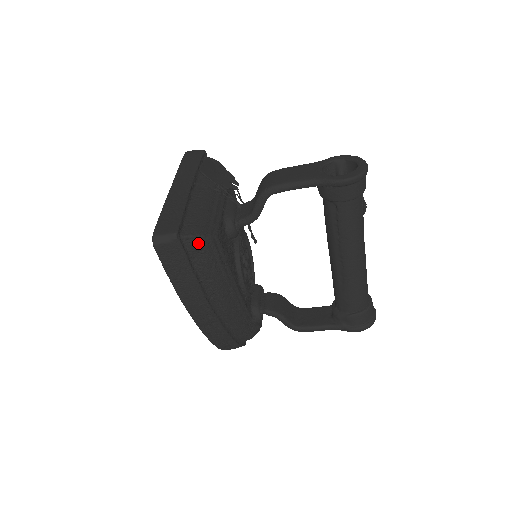
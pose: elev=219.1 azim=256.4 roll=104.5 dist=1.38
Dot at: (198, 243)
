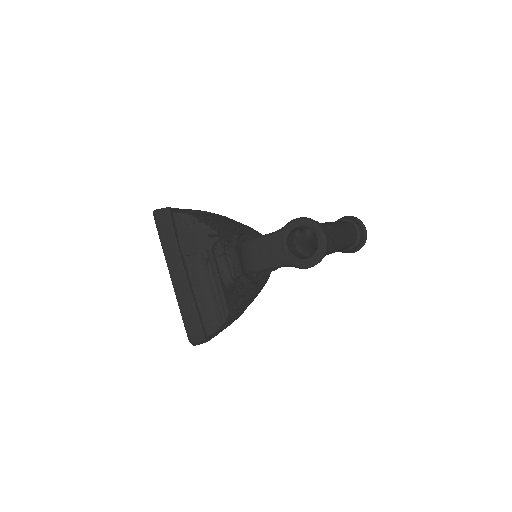
Dot at: occluded
